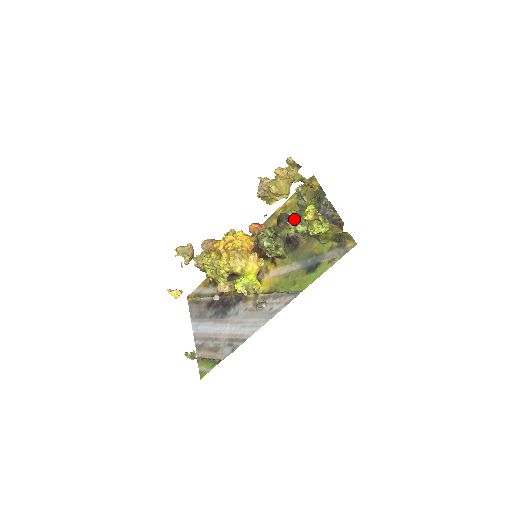
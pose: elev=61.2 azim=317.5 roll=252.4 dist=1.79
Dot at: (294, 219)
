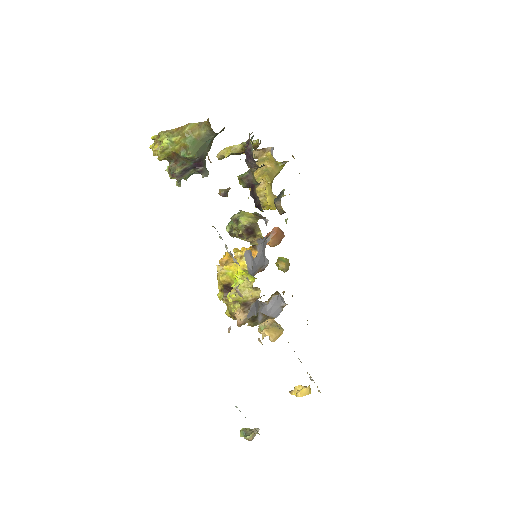
Dot at: occluded
